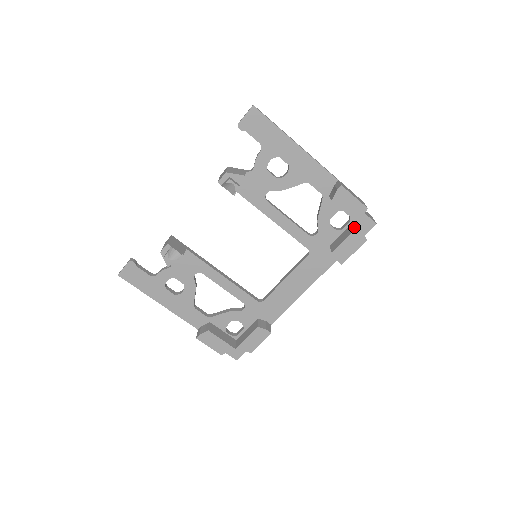
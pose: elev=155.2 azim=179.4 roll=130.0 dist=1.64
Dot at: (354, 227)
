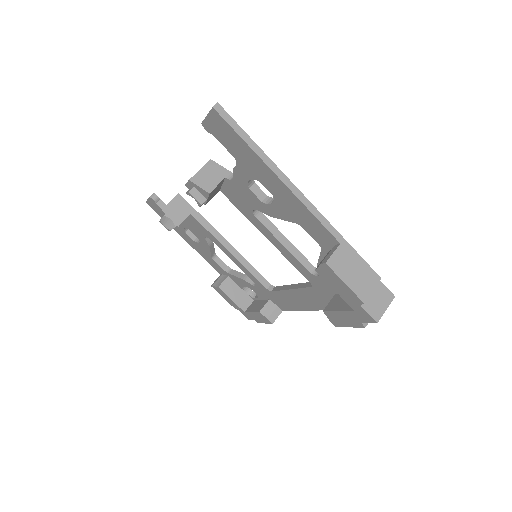
Dot at: occluded
